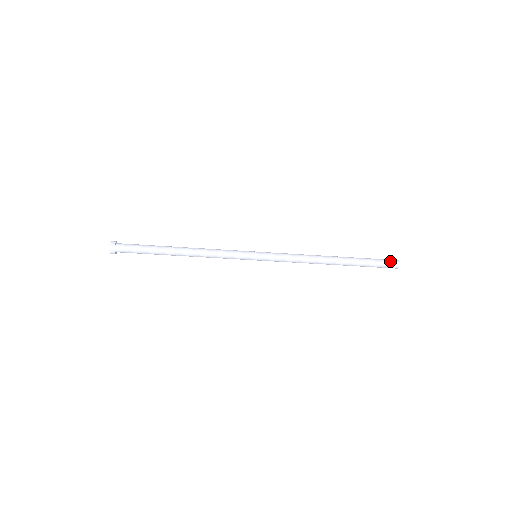
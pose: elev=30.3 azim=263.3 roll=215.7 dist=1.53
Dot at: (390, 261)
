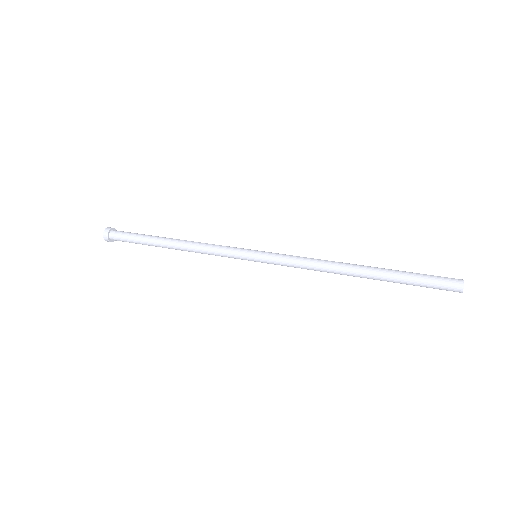
Dot at: (447, 280)
